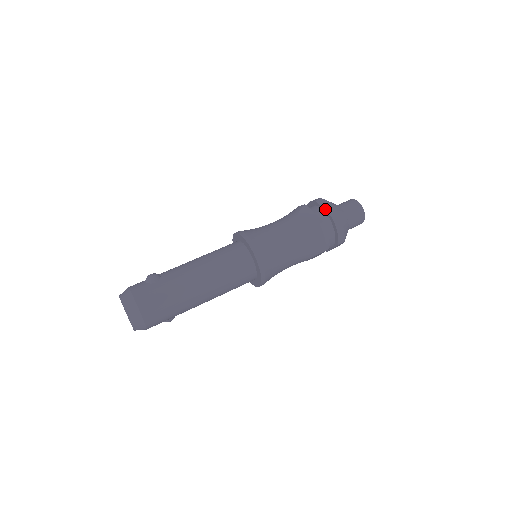
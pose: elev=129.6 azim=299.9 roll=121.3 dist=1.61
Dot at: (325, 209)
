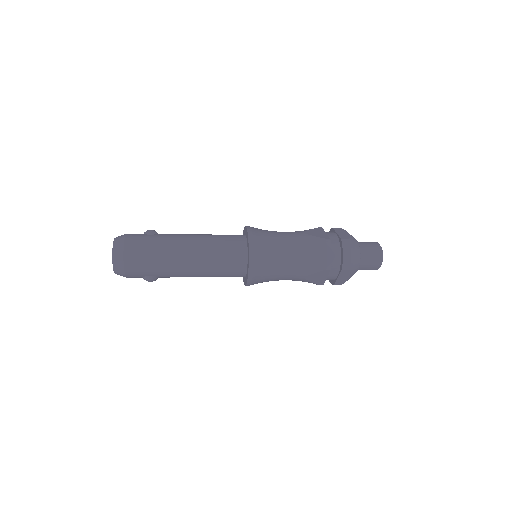
Dot at: (338, 233)
